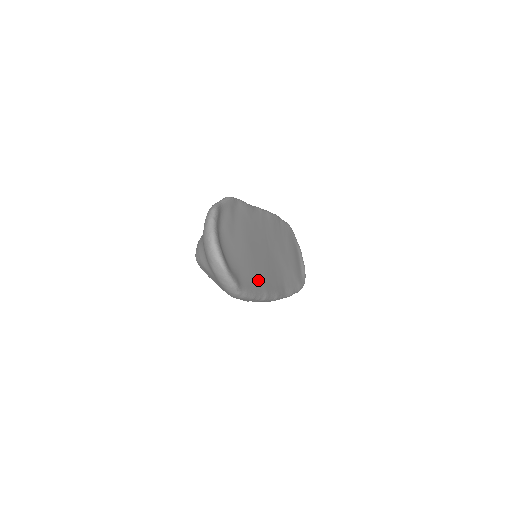
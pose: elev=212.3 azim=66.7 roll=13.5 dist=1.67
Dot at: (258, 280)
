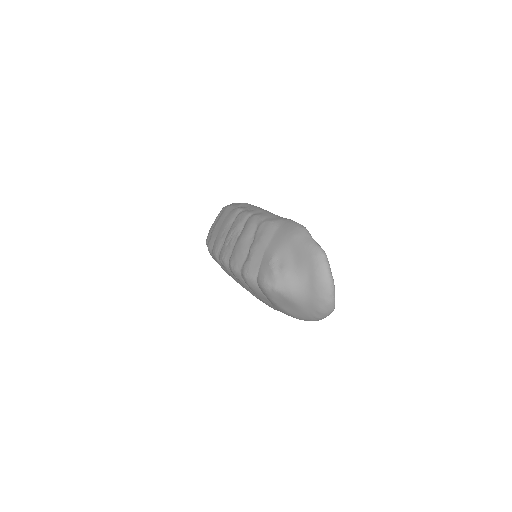
Dot at: occluded
